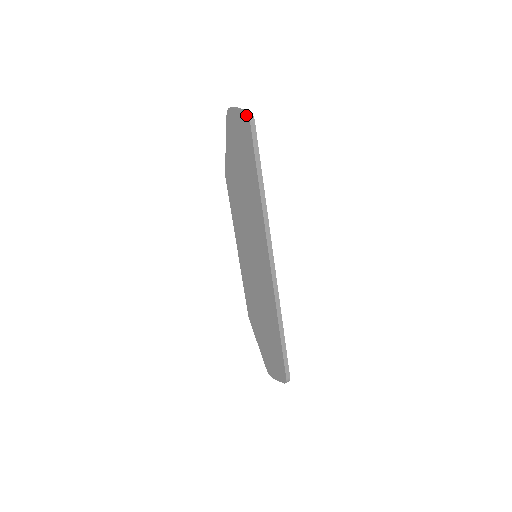
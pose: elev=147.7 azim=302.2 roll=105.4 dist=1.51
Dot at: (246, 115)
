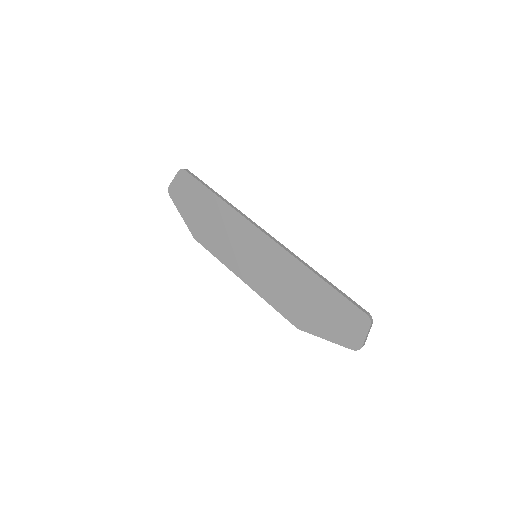
Dot at: (180, 171)
